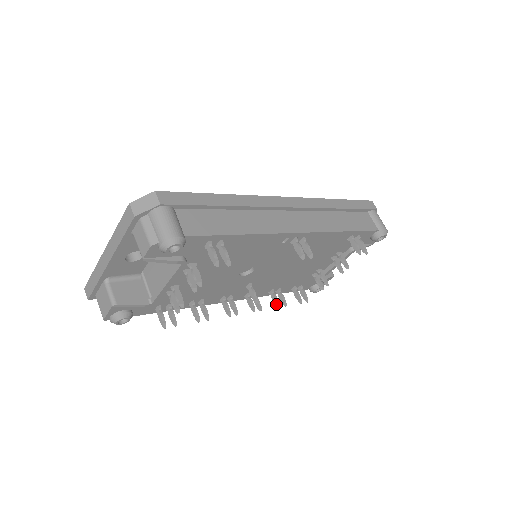
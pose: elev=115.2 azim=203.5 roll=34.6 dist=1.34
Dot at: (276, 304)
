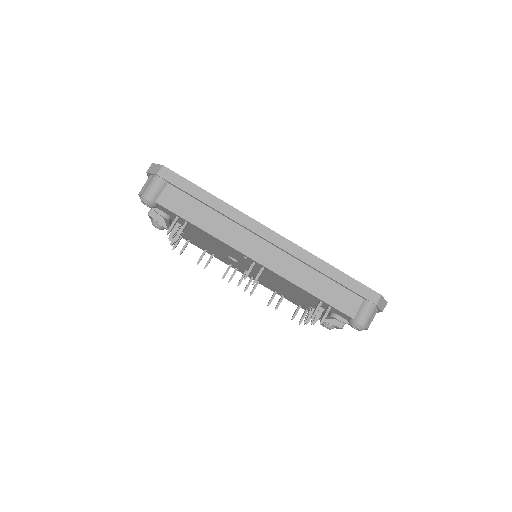
Dot at: (268, 302)
